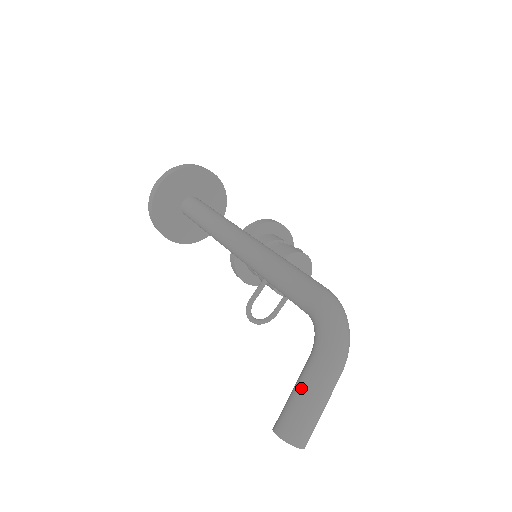
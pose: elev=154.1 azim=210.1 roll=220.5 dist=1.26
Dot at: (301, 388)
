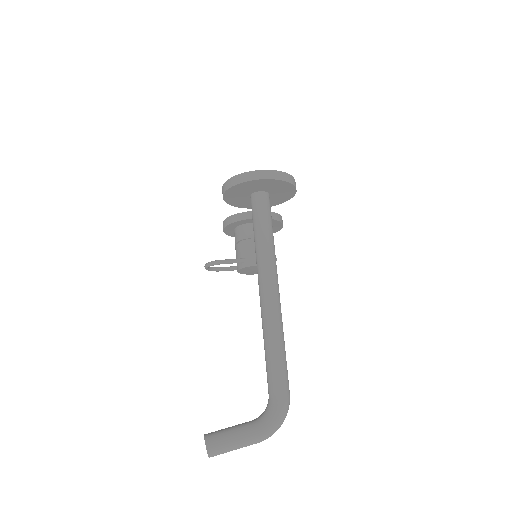
Dot at: (237, 439)
